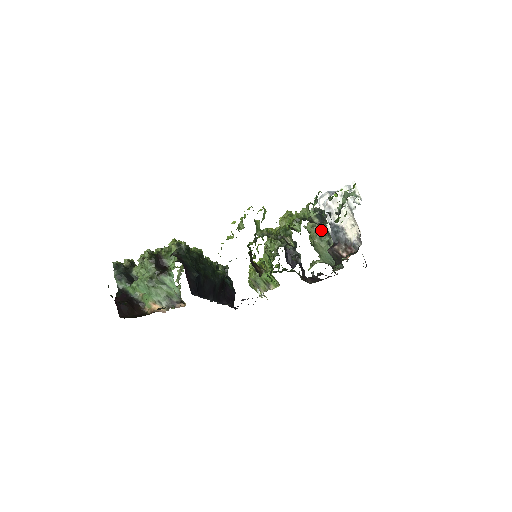
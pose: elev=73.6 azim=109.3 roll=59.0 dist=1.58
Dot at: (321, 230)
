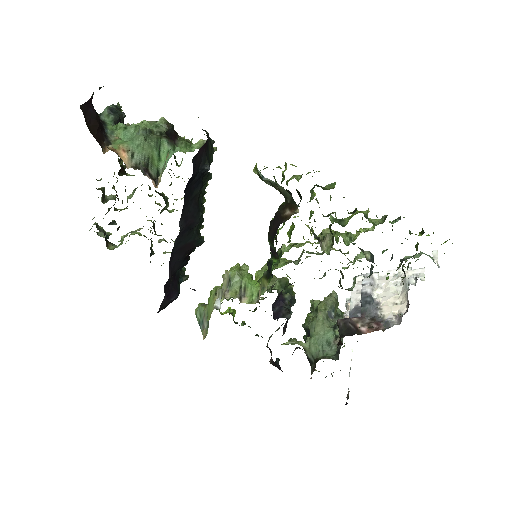
Dot at: (332, 311)
